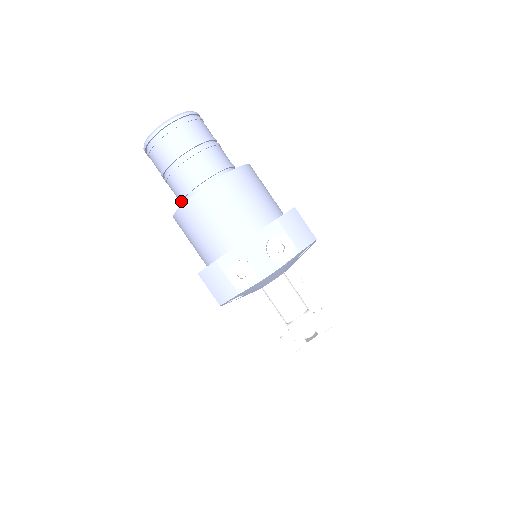
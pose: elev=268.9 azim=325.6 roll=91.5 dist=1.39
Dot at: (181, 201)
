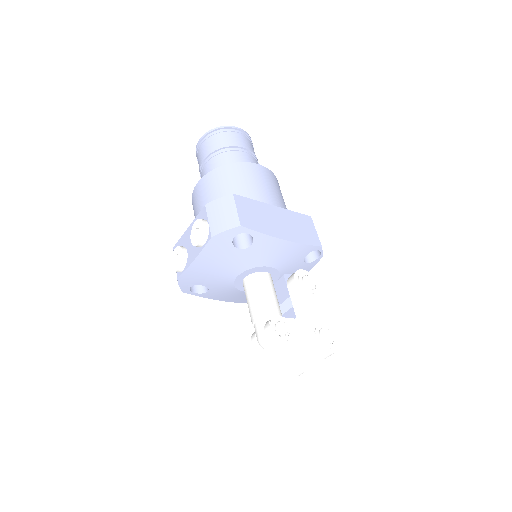
Dot at: occluded
